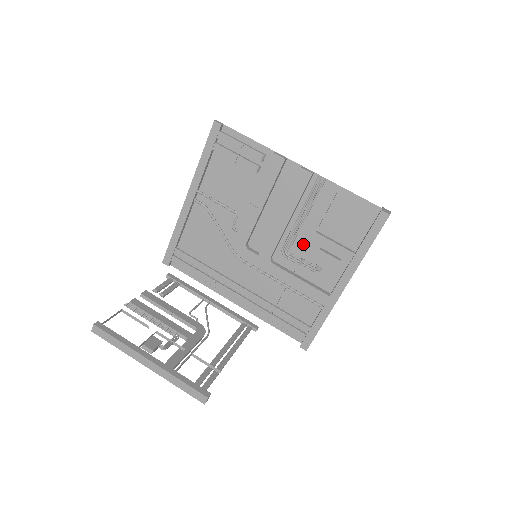
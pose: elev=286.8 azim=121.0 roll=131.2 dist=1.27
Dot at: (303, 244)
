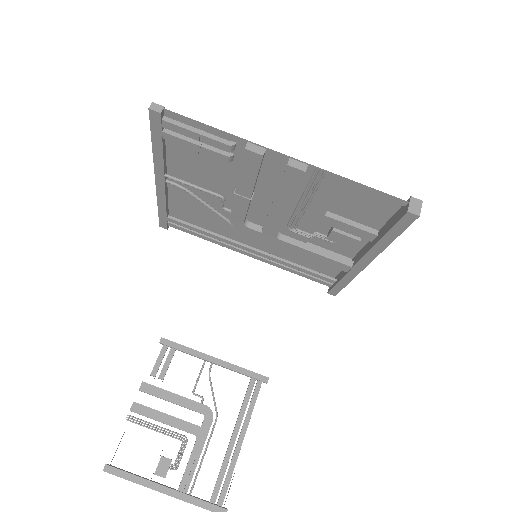
Dot at: (311, 223)
